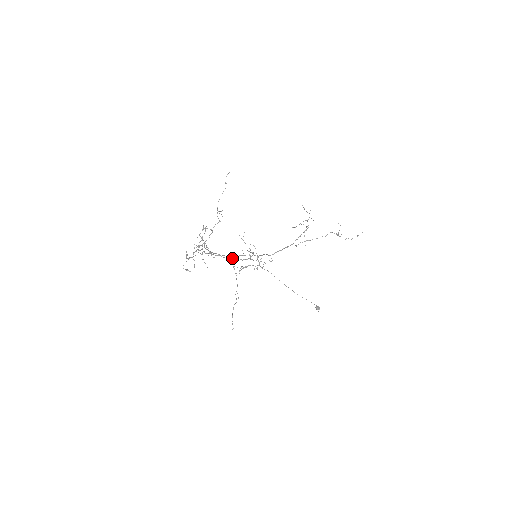
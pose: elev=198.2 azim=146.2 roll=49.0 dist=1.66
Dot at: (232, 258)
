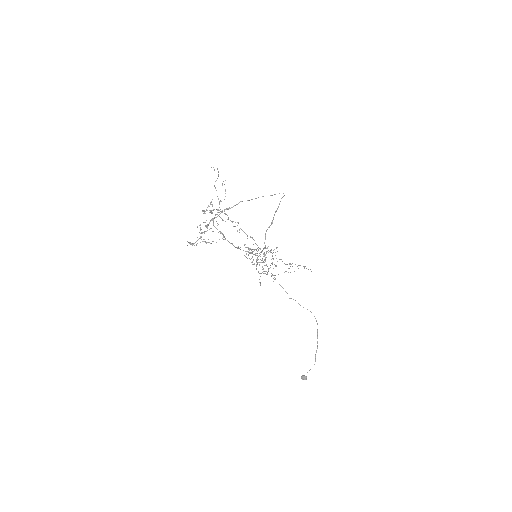
Dot at: occluded
